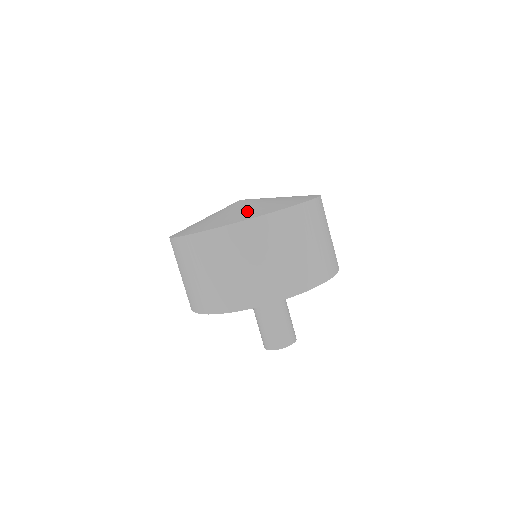
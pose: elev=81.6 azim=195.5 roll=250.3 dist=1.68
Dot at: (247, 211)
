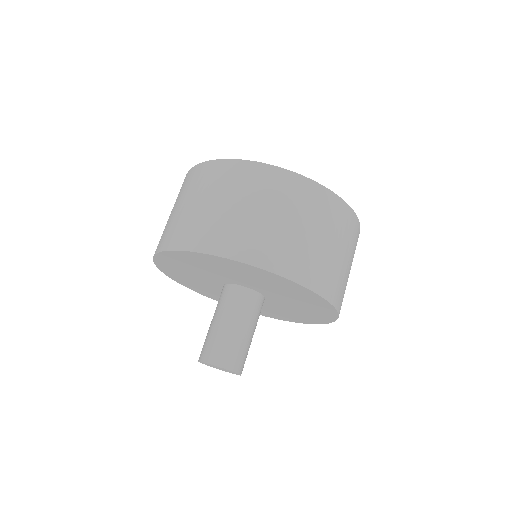
Dot at: occluded
